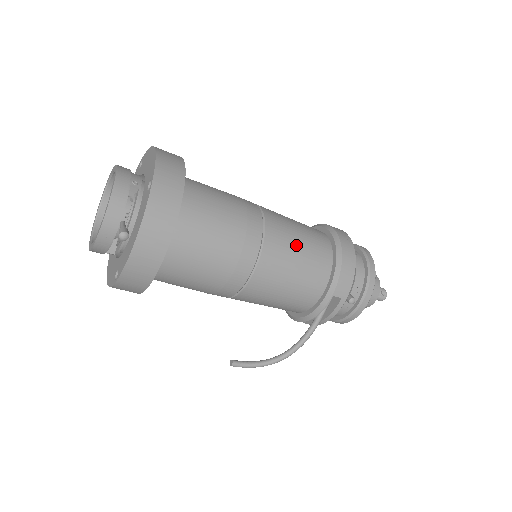
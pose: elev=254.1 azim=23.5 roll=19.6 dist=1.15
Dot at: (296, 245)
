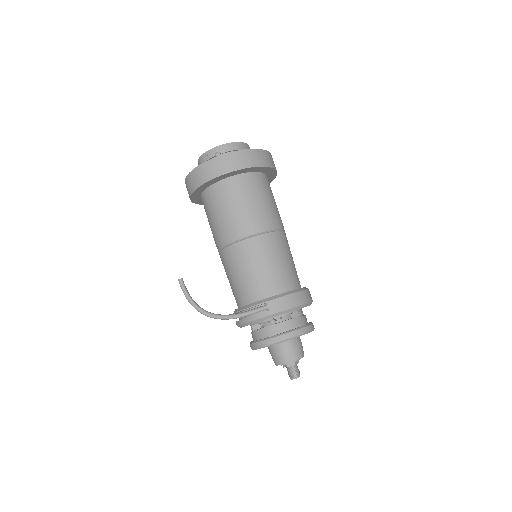
Dot at: (279, 258)
